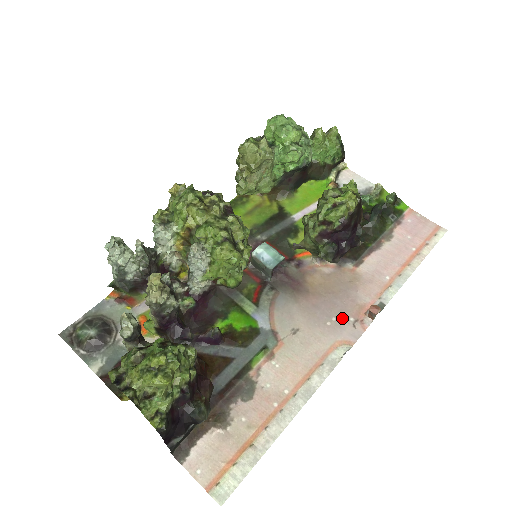
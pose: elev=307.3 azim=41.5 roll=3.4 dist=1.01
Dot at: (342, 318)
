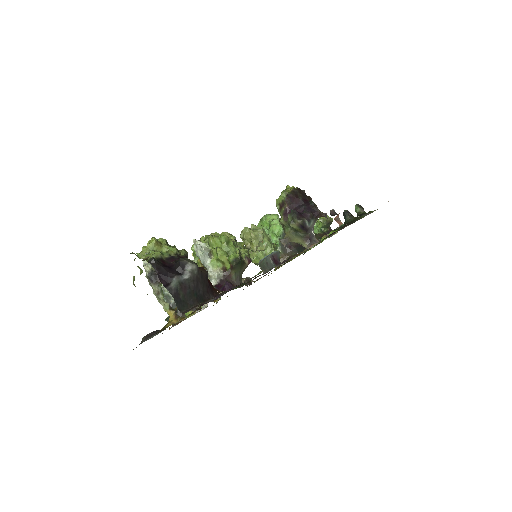
Dot at: occluded
